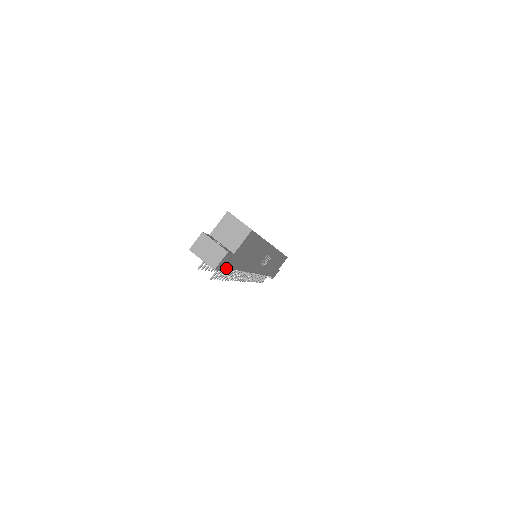
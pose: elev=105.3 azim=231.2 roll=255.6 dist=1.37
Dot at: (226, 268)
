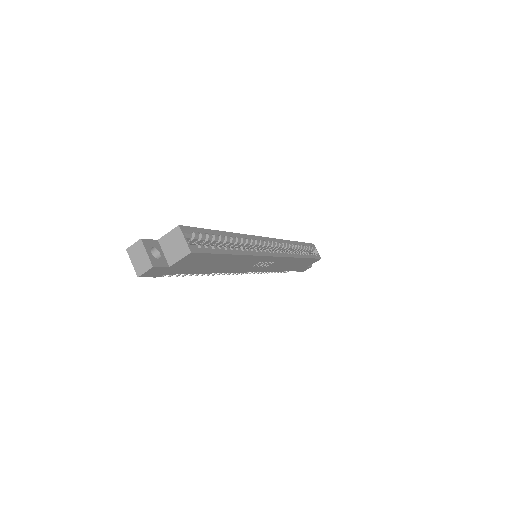
Dot at: occluded
